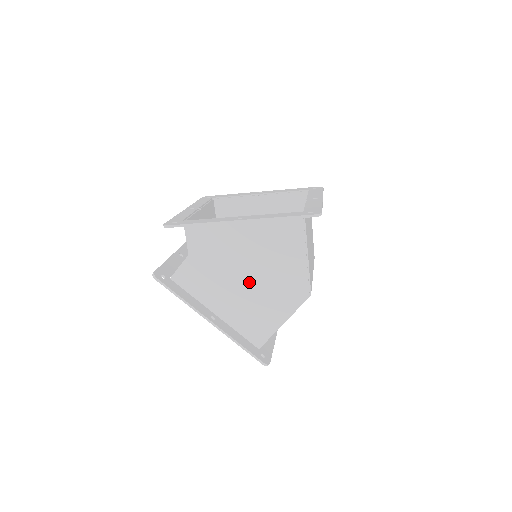
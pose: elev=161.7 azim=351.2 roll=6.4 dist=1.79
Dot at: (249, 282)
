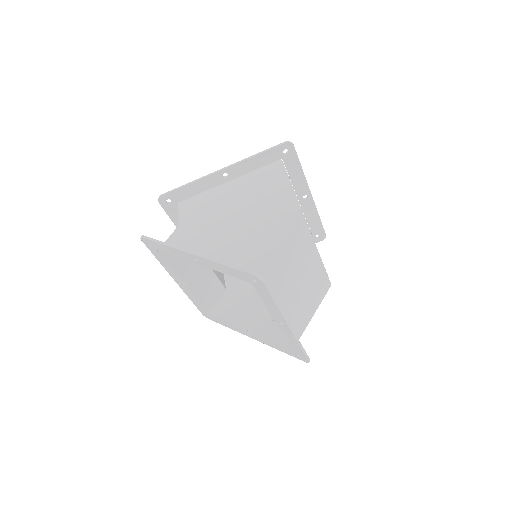
Dot at: (237, 222)
